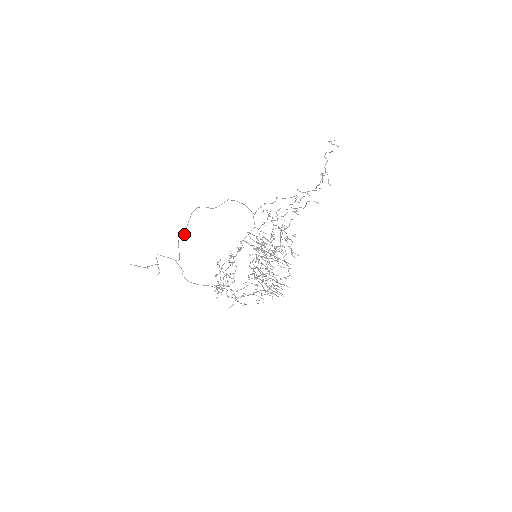
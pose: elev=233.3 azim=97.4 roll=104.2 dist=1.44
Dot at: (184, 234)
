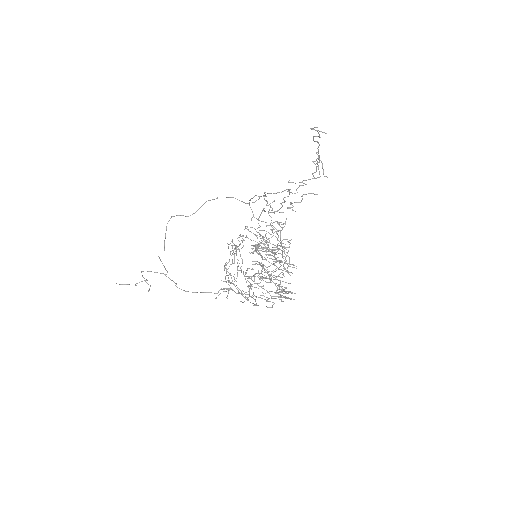
Dot at: (164, 248)
